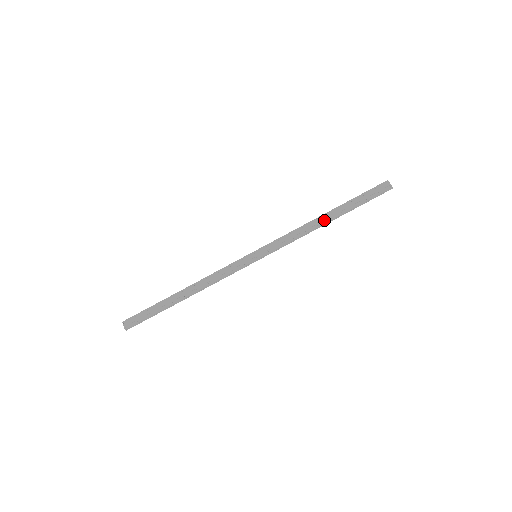
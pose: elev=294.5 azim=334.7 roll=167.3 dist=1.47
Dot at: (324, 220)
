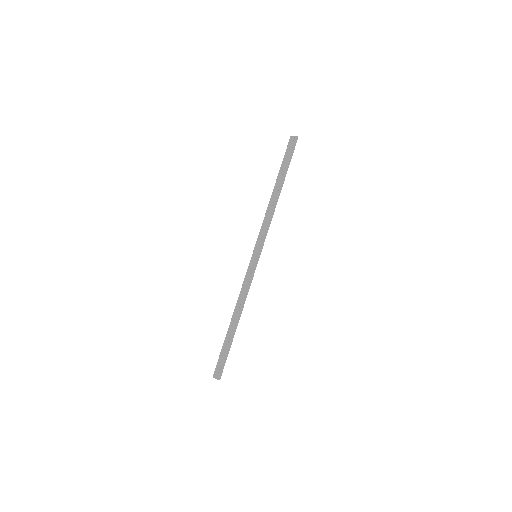
Dot at: (276, 195)
